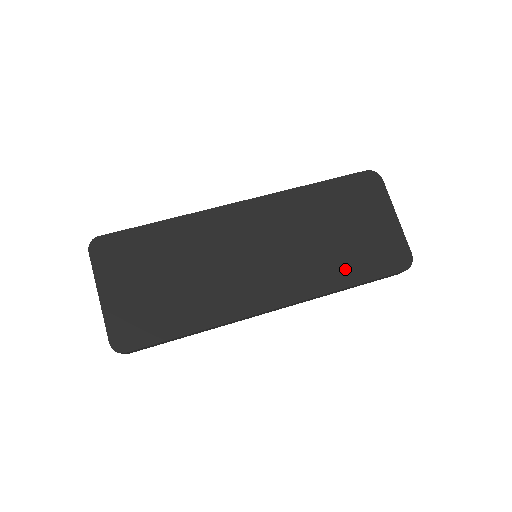
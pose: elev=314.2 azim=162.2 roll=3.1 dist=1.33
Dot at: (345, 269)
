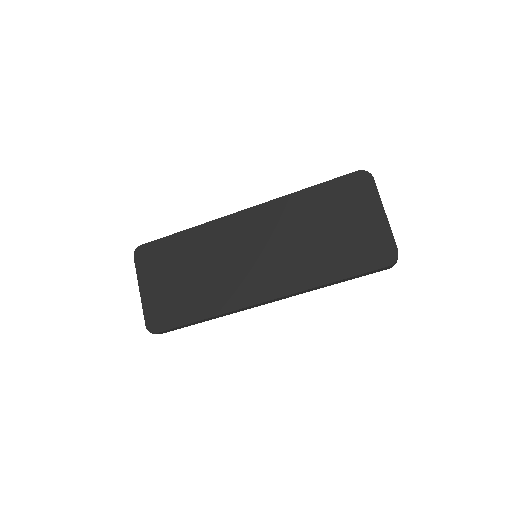
Dot at: (330, 266)
